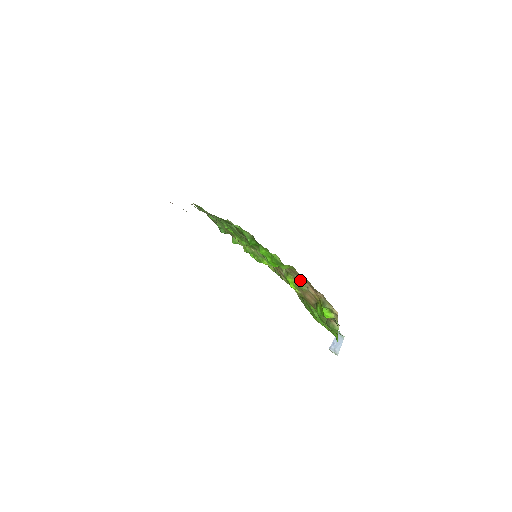
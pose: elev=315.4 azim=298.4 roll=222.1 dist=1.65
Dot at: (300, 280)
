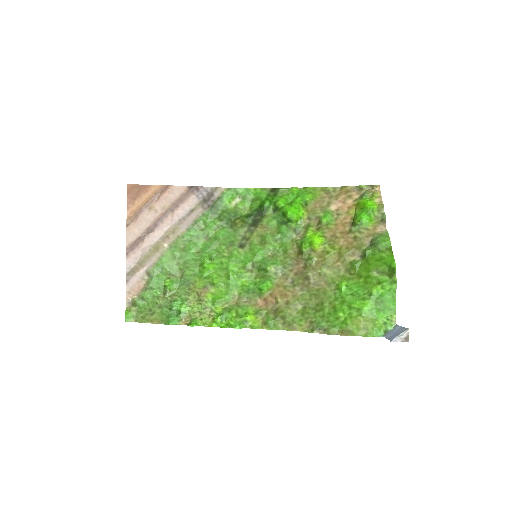
Dot at: (327, 208)
